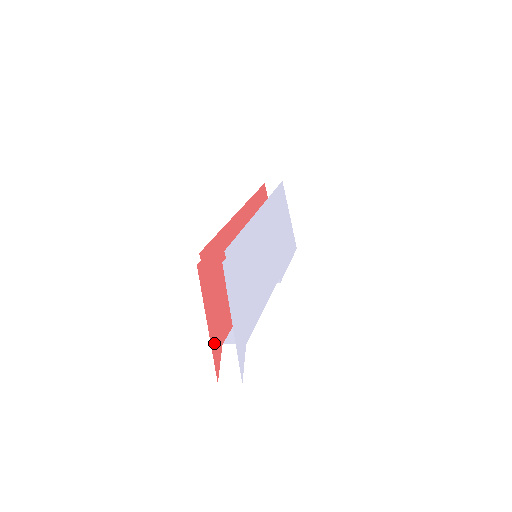
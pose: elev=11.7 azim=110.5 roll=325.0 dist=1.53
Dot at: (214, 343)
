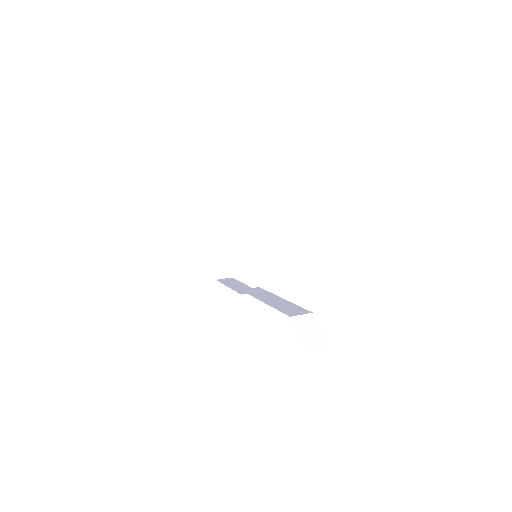
Dot at: occluded
